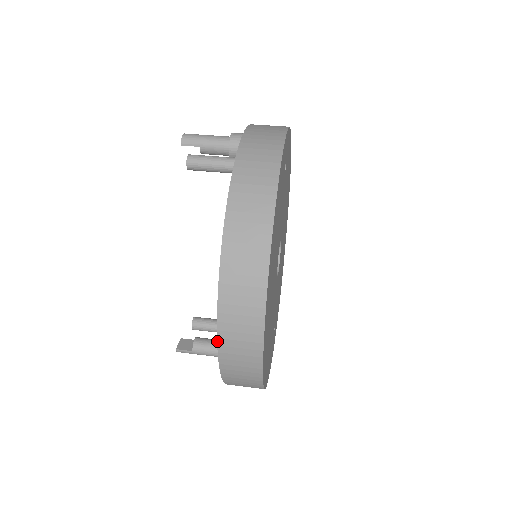
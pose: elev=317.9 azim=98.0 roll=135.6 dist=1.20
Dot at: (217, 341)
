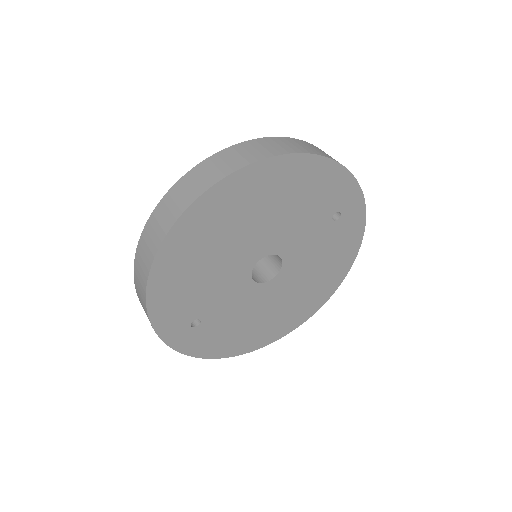
Dot at: (184, 176)
